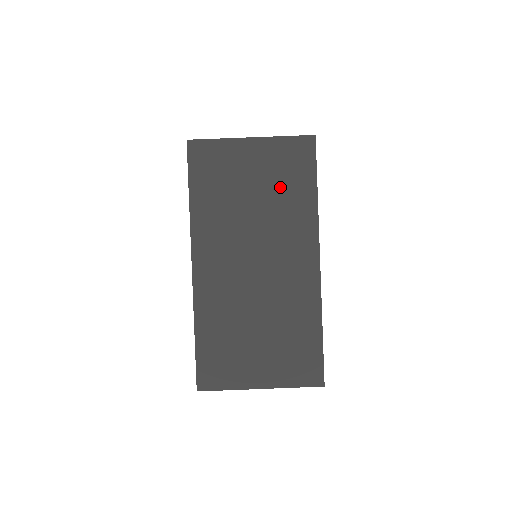
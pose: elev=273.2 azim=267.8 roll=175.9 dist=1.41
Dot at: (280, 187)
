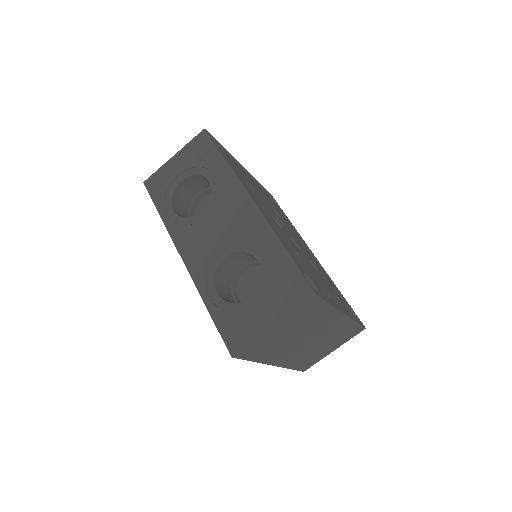
Dot at: (306, 321)
